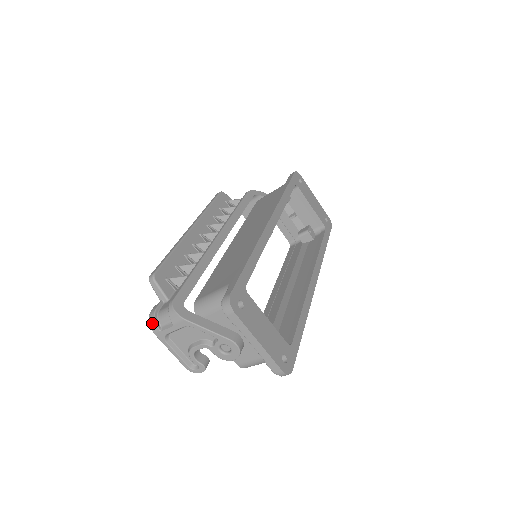
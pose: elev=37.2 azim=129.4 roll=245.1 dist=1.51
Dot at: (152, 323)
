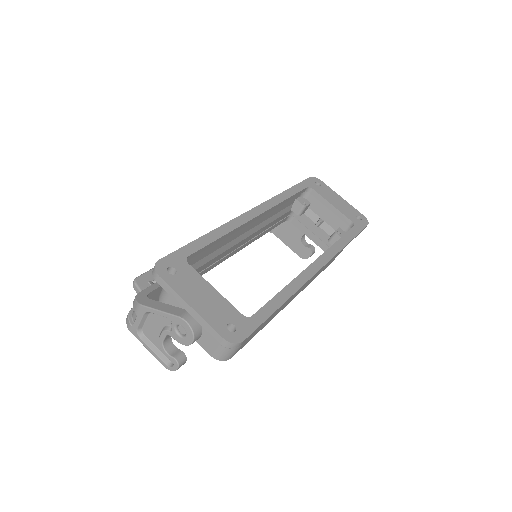
Dot at: (127, 320)
